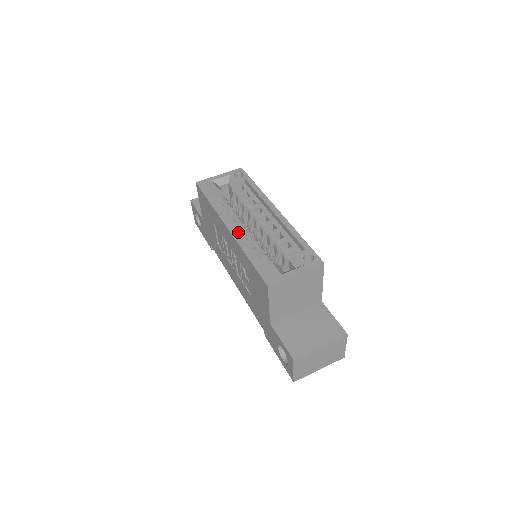
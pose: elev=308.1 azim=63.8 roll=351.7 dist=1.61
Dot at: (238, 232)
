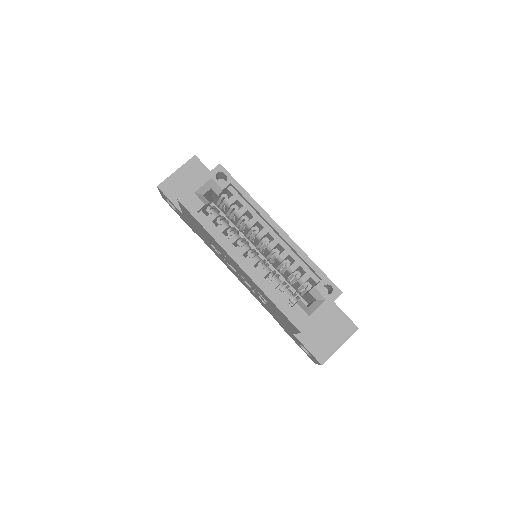
Dot at: (248, 264)
